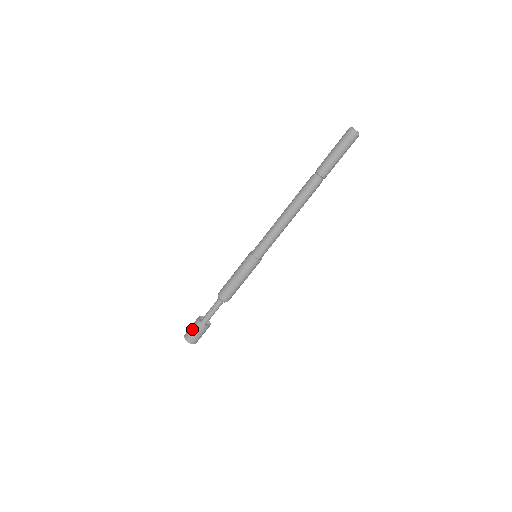
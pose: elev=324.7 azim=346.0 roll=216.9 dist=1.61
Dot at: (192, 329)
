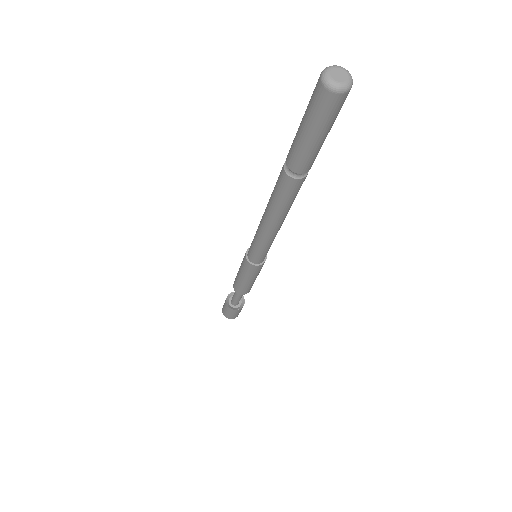
Dot at: (232, 315)
